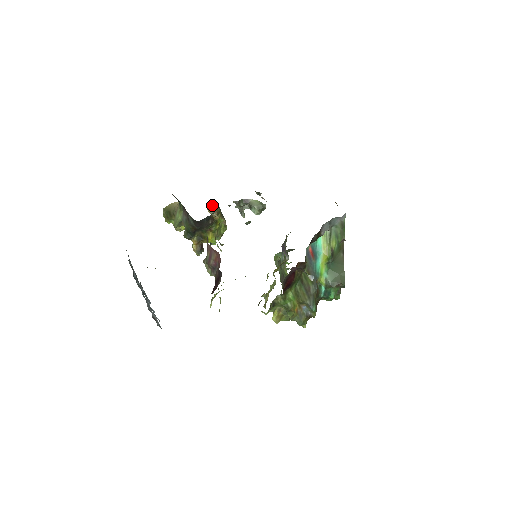
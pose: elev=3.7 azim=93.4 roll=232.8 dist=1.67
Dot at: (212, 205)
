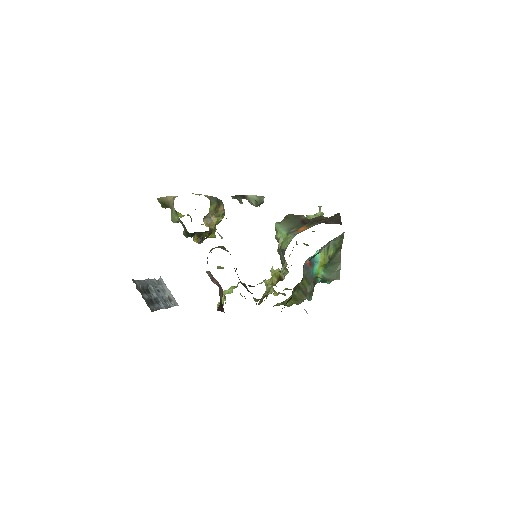
Dot at: (208, 213)
